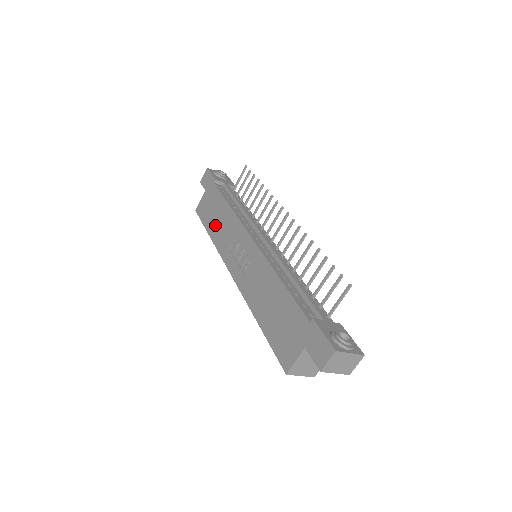
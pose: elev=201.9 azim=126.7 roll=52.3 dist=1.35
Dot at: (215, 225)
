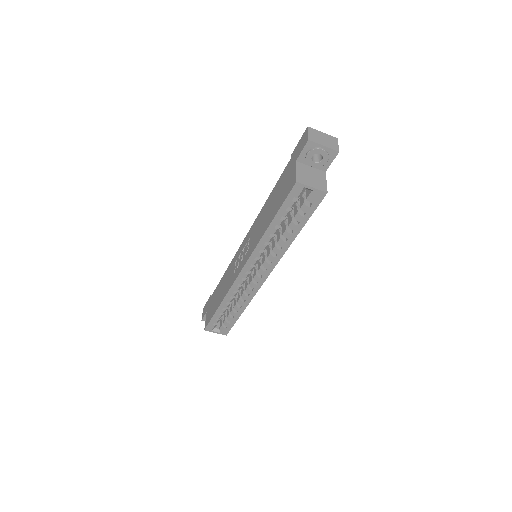
Dot at: (220, 295)
